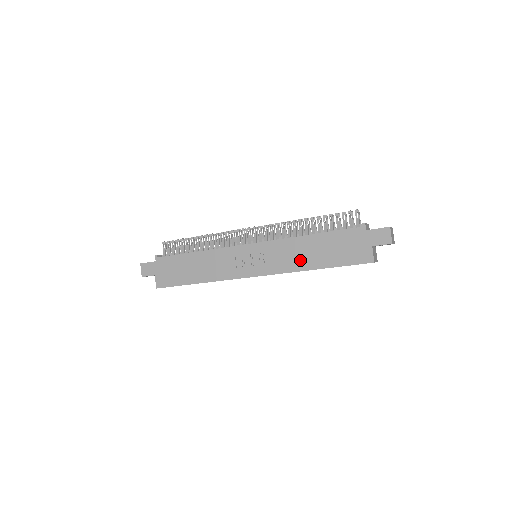
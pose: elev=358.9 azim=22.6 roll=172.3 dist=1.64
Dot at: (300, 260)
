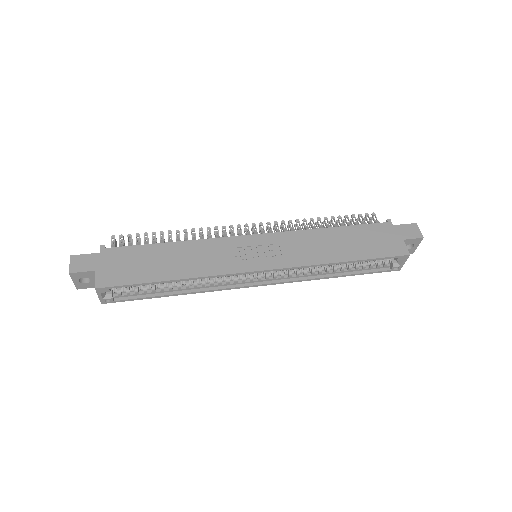
Dot at: (323, 252)
